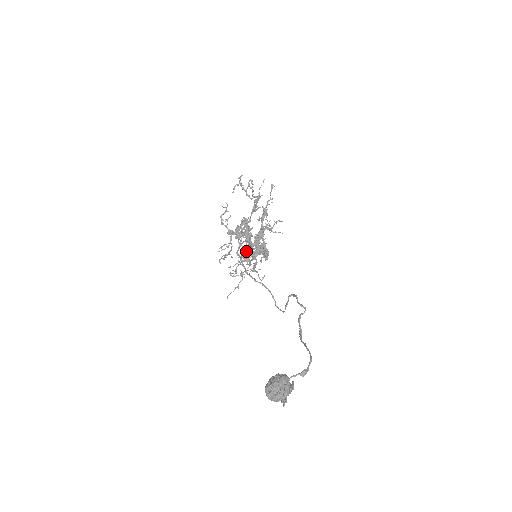
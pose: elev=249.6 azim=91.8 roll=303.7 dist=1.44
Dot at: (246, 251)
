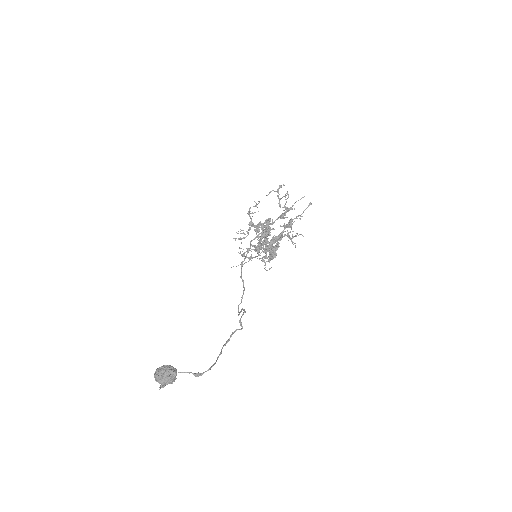
Dot at: (261, 243)
